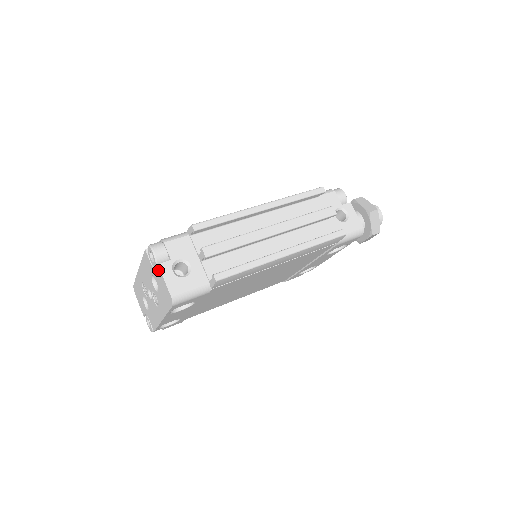
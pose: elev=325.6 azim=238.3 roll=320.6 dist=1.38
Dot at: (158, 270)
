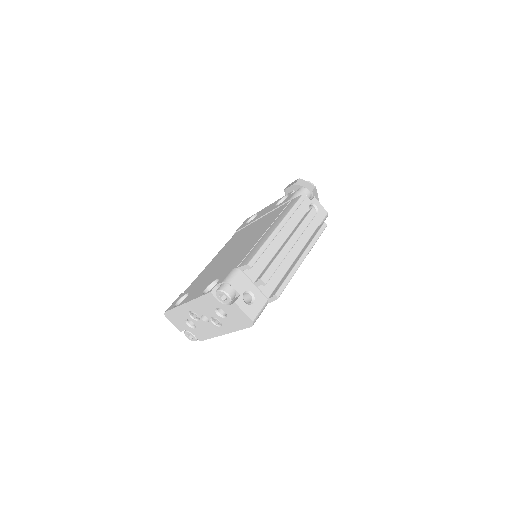
Dot at: (234, 306)
